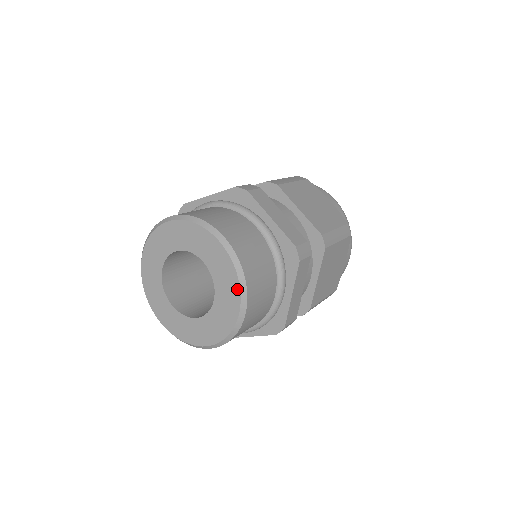
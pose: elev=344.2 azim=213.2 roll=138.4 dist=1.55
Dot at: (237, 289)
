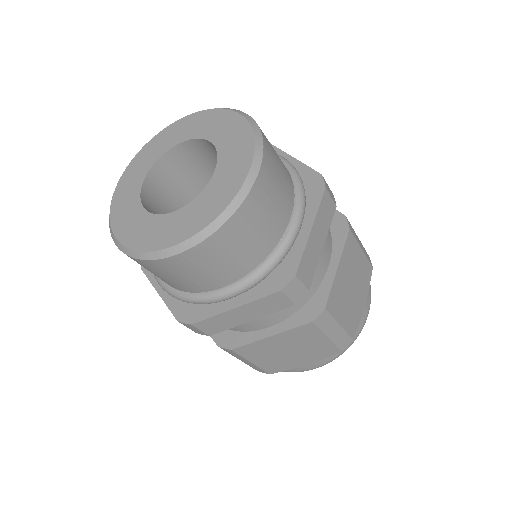
Dot at: (220, 112)
